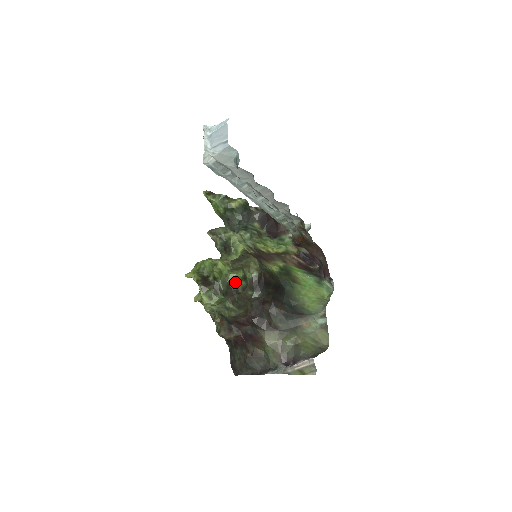
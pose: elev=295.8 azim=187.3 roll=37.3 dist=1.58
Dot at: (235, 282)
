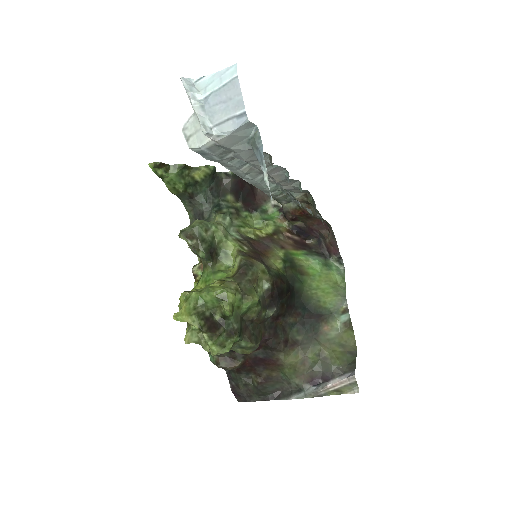
Dot at: (249, 311)
